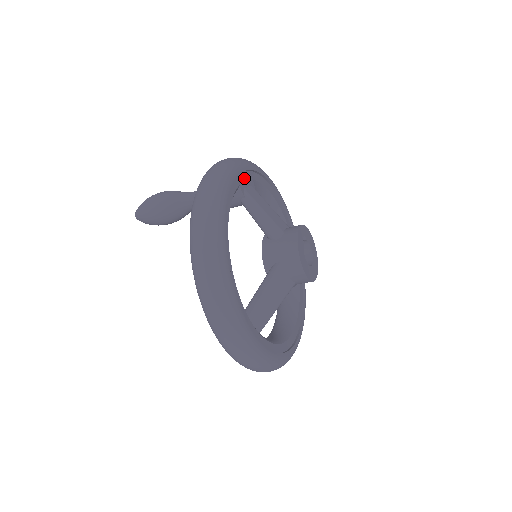
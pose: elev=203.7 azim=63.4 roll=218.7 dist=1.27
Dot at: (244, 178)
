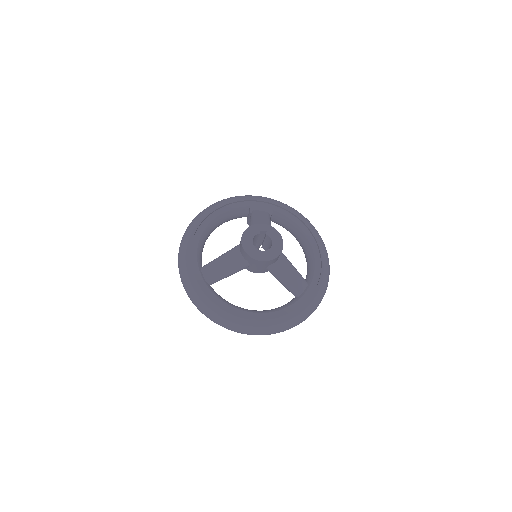
Dot at: (260, 205)
